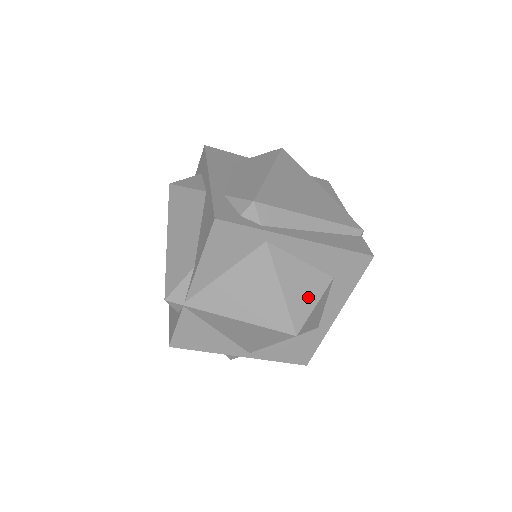
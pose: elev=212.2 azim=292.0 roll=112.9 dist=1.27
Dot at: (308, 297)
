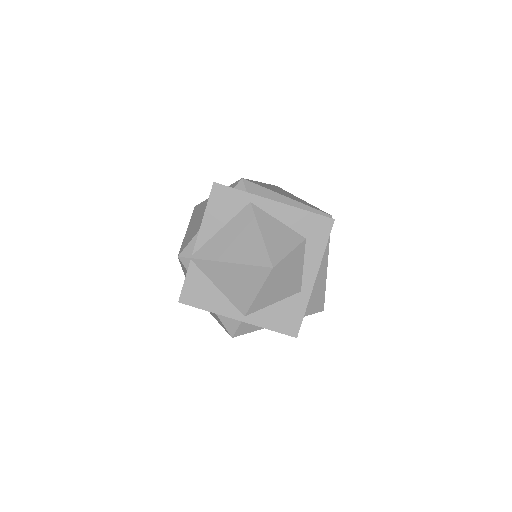
Dot at: (283, 245)
